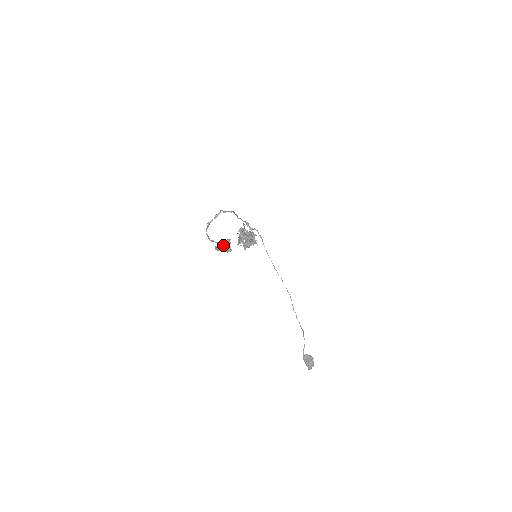
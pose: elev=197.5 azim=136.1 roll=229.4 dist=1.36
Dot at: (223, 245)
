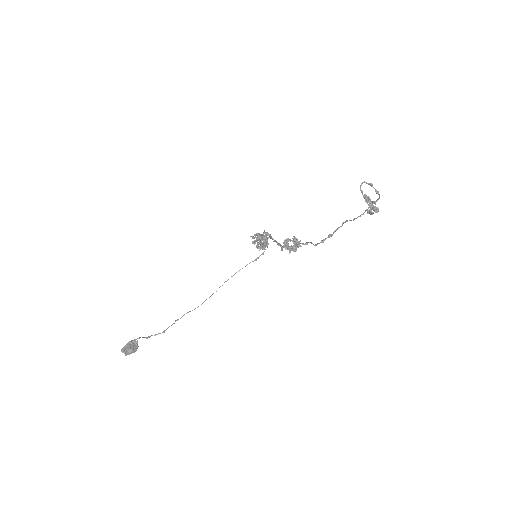
Dot at: occluded
